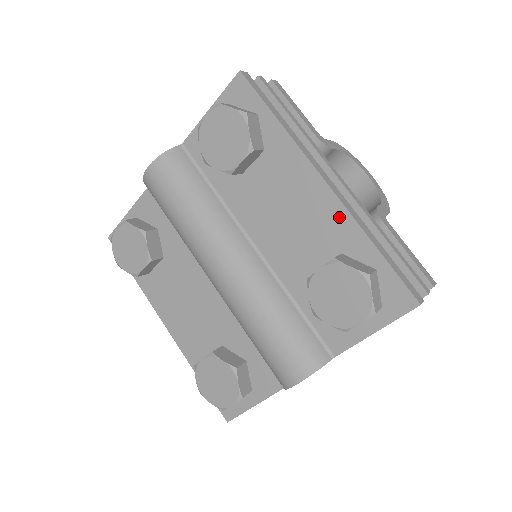
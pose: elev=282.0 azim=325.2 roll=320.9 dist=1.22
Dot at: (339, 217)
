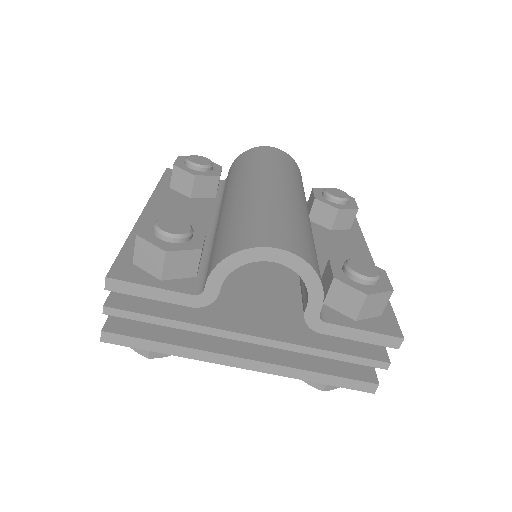
Dot at: occluded
